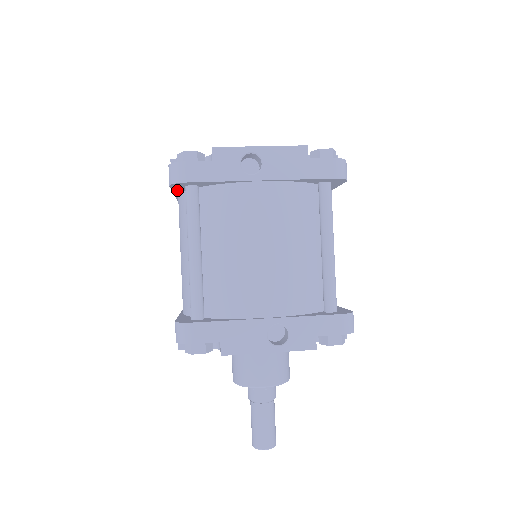
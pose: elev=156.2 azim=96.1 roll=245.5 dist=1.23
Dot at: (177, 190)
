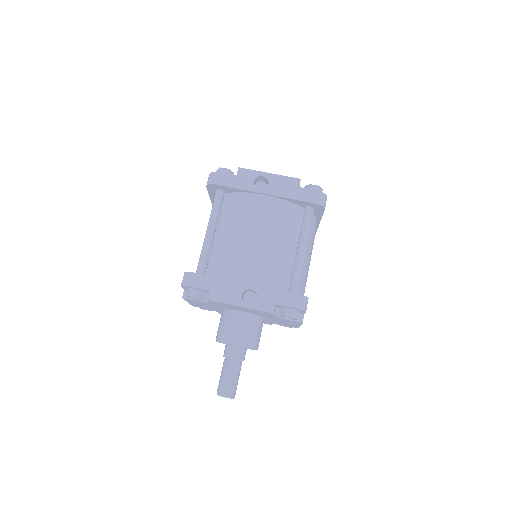
Dot at: (212, 194)
